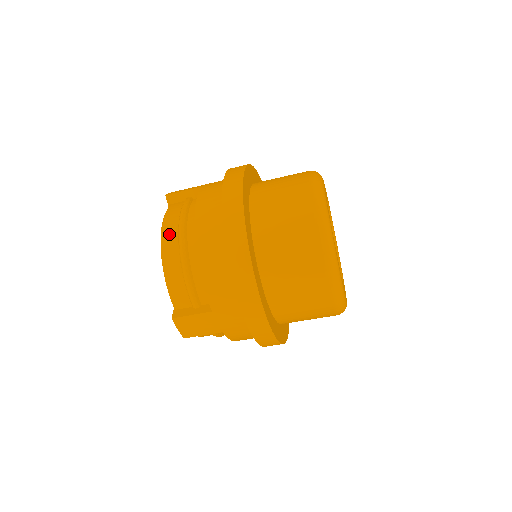
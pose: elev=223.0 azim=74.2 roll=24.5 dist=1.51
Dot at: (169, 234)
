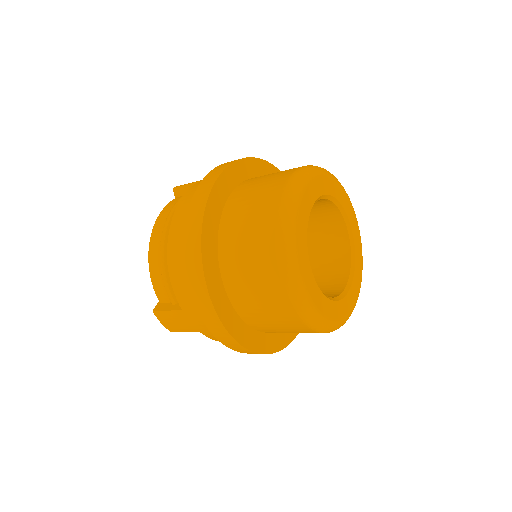
Dot at: (157, 228)
